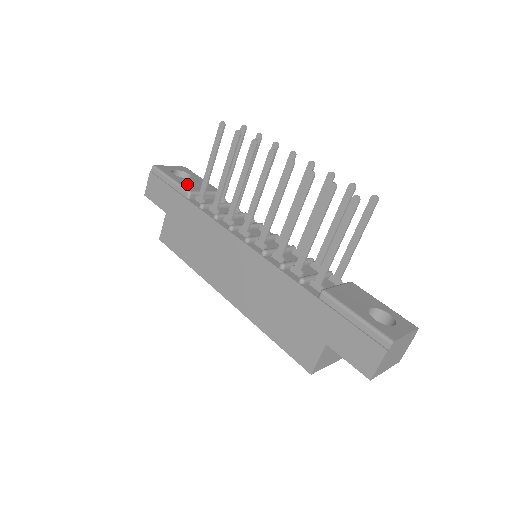
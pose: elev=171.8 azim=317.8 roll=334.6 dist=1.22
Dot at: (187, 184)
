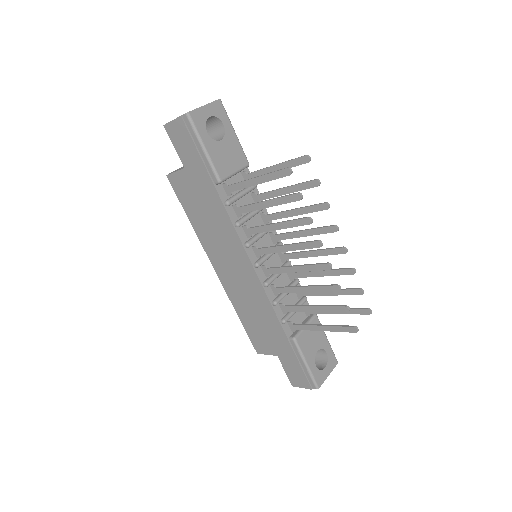
Dot at: (219, 160)
